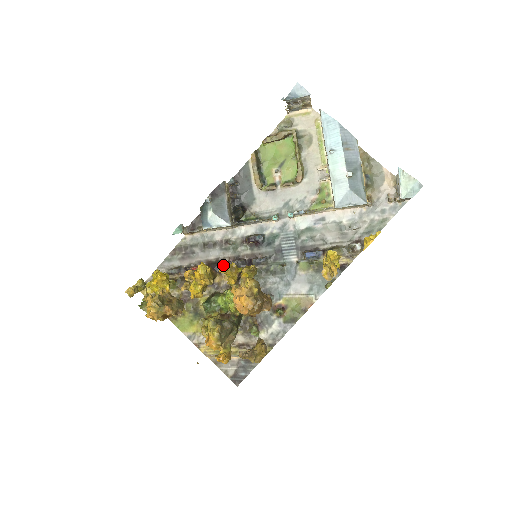
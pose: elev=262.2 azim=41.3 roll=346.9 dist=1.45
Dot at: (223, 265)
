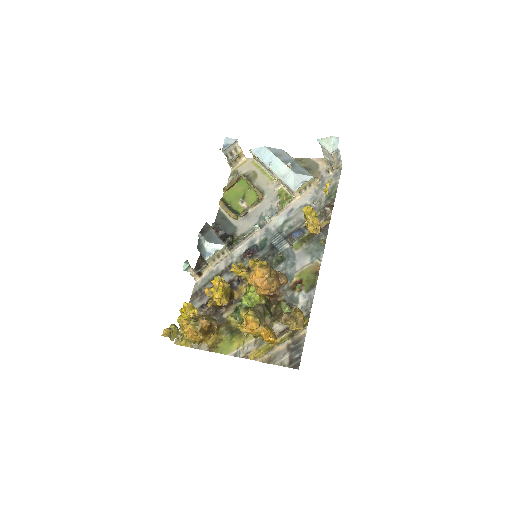
Dot at: (235, 282)
